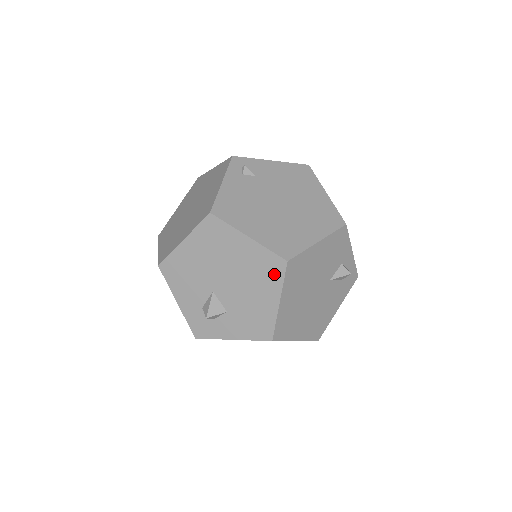
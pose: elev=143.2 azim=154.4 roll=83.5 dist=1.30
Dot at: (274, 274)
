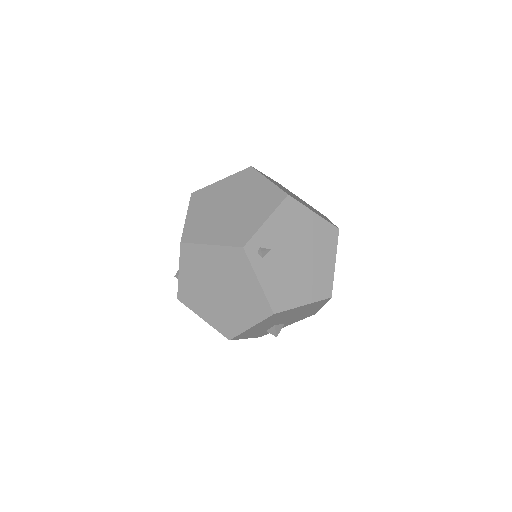
Dot at: occluded
